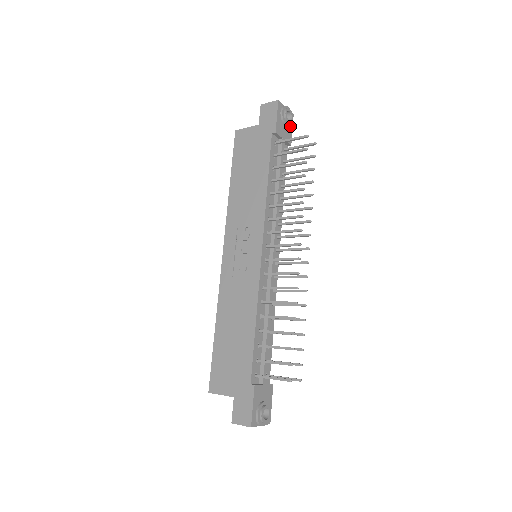
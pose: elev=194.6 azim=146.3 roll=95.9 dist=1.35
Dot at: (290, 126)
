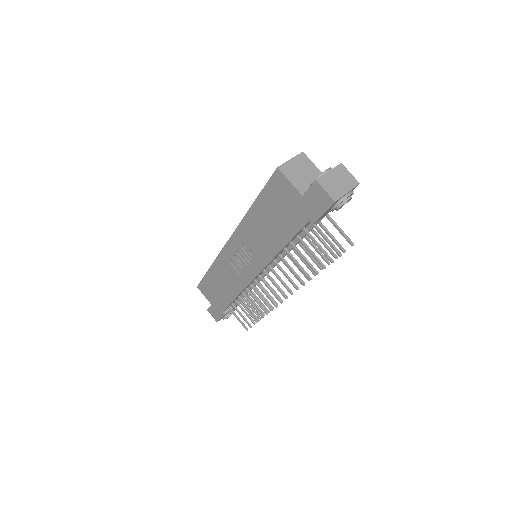
Dot at: occluded
